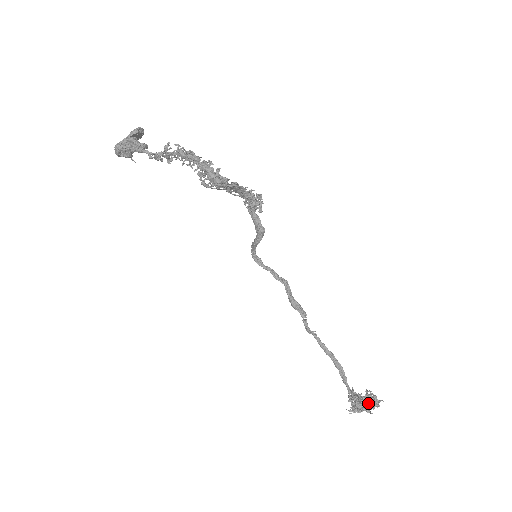
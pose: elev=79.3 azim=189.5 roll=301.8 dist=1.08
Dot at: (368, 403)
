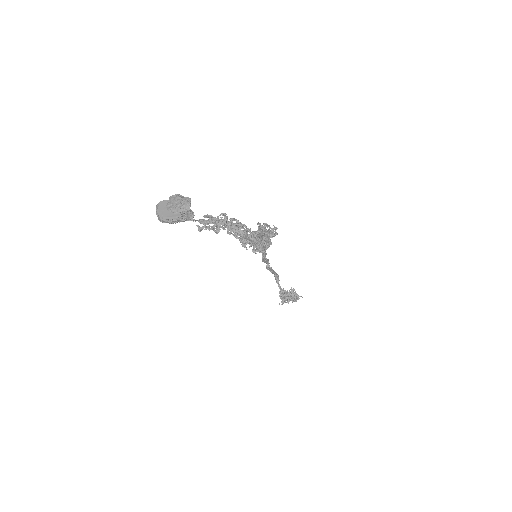
Dot at: (292, 298)
